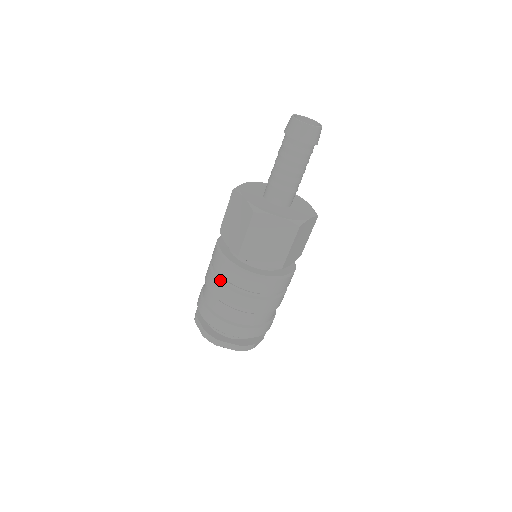
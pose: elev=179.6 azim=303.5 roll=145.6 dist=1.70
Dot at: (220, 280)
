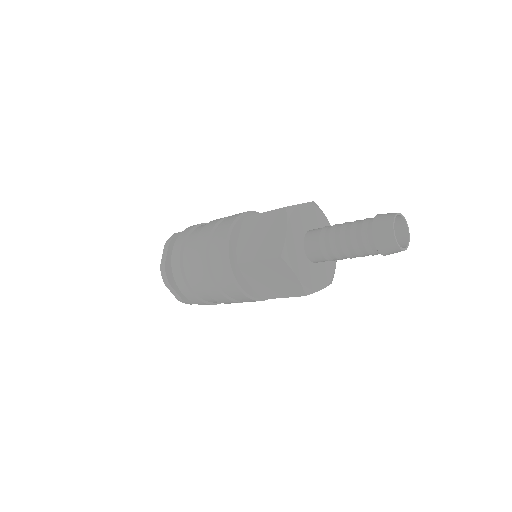
Dot at: (226, 296)
